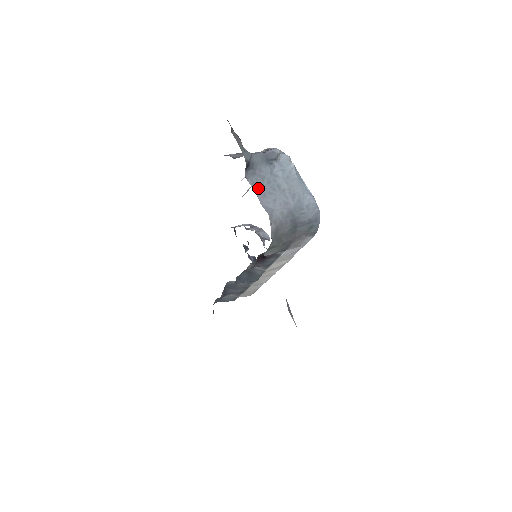
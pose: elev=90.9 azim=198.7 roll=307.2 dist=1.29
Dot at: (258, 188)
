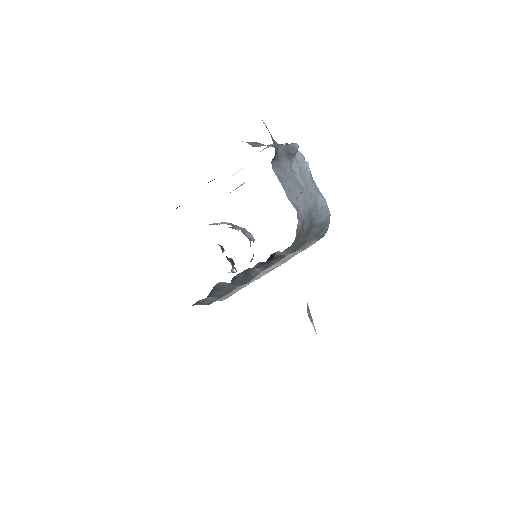
Dot at: (283, 182)
